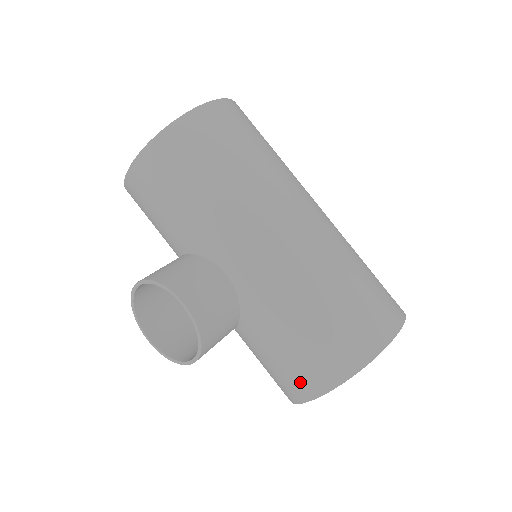
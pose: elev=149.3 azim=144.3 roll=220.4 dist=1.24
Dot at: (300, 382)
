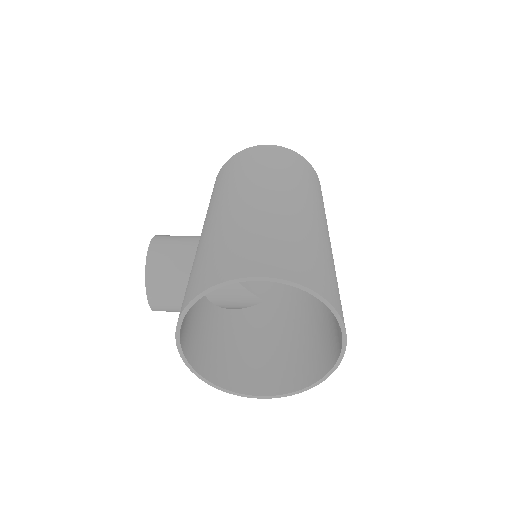
Dot at: occluded
